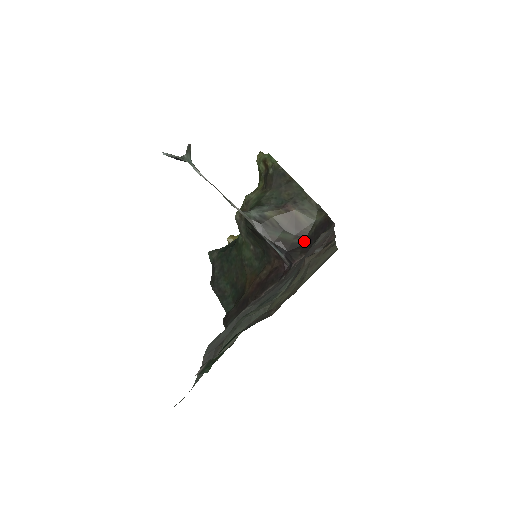
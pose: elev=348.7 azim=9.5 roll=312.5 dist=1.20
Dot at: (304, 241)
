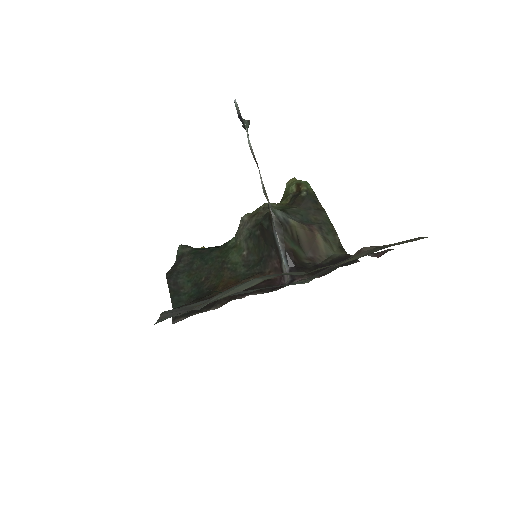
Dot at: (315, 266)
